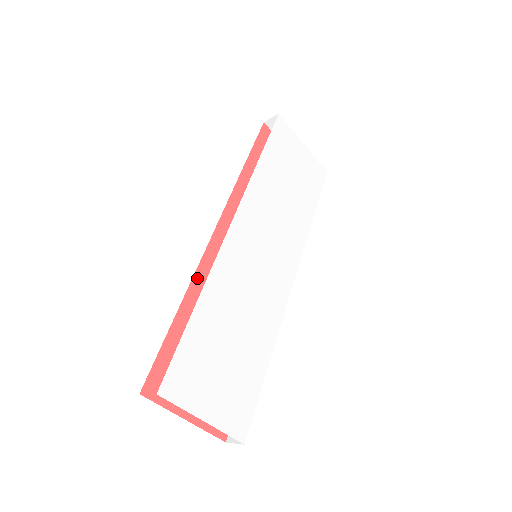
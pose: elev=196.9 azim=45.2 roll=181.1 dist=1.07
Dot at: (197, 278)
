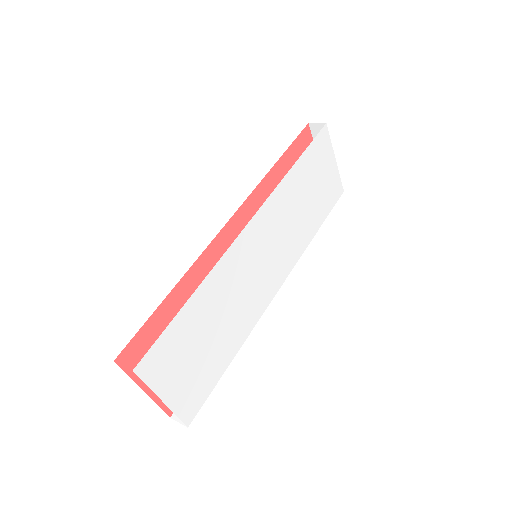
Dot at: (198, 263)
